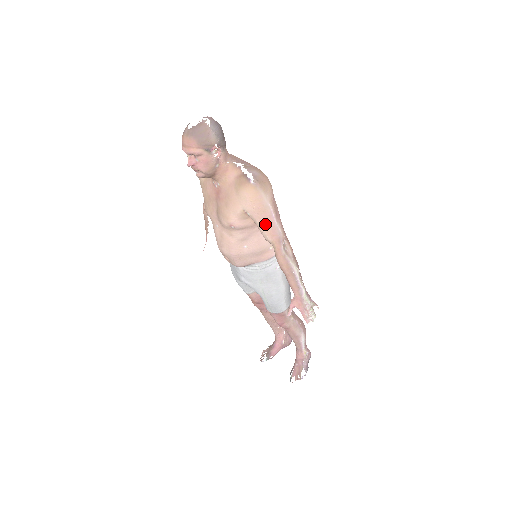
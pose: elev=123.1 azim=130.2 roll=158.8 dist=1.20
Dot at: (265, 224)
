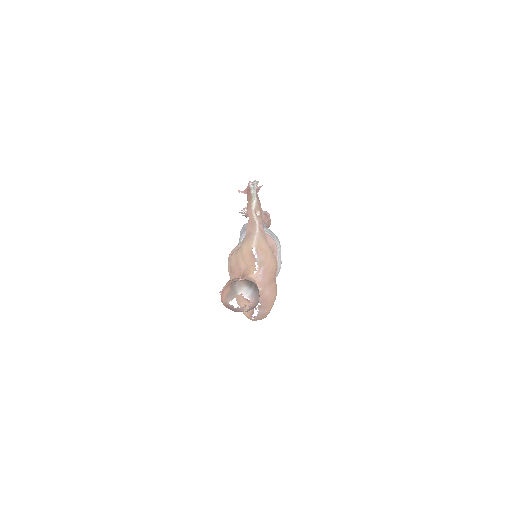
Dot at: occluded
